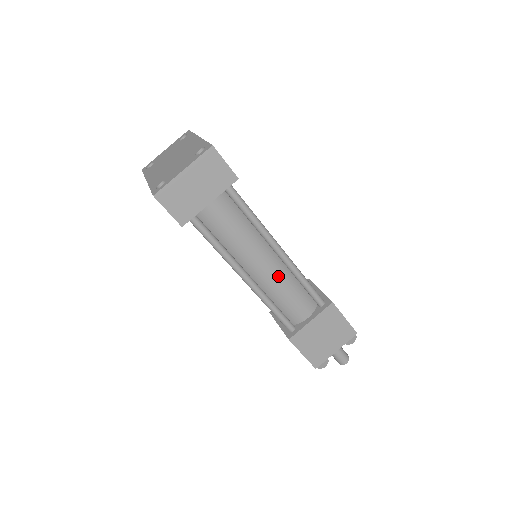
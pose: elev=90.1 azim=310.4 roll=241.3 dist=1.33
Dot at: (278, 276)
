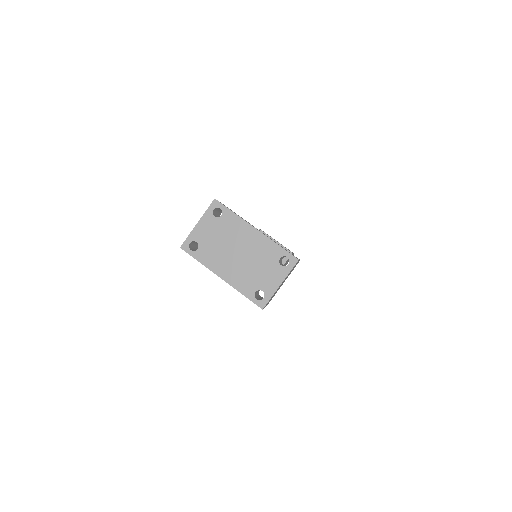
Dot at: occluded
